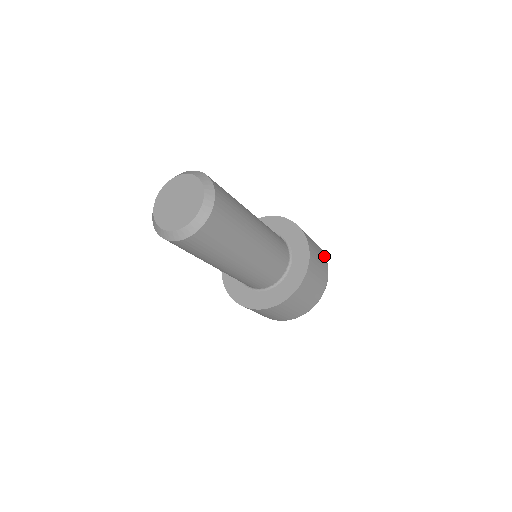
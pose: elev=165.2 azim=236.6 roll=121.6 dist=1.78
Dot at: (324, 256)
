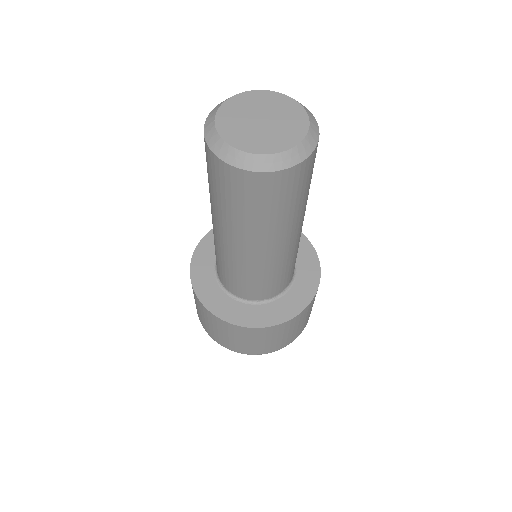
Dot at: occluded
